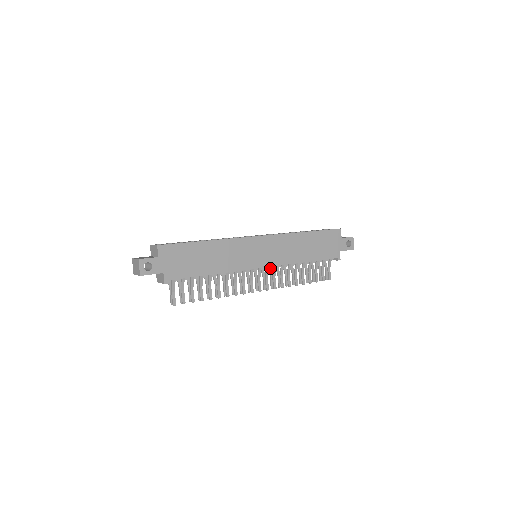
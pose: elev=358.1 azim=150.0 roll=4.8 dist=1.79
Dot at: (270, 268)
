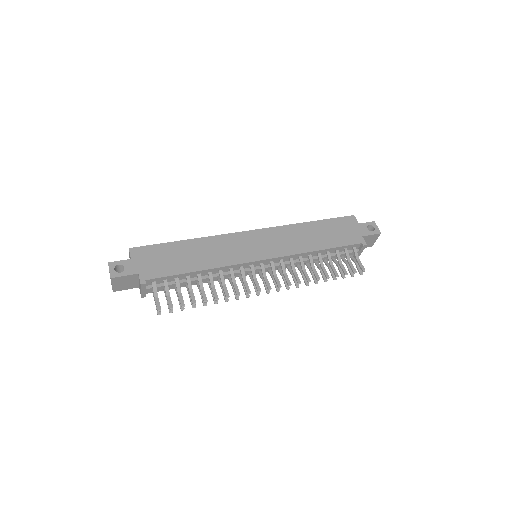
Dot at: (277, 265)
